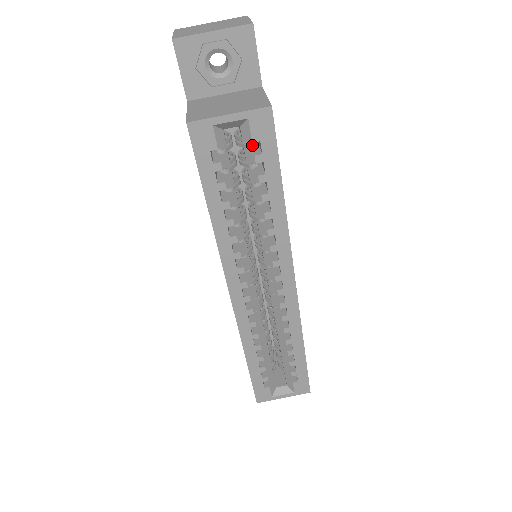
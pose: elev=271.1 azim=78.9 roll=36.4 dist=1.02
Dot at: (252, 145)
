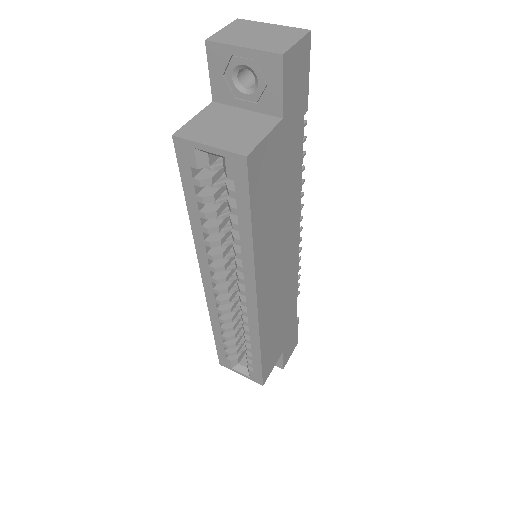
Dot at: occluded
